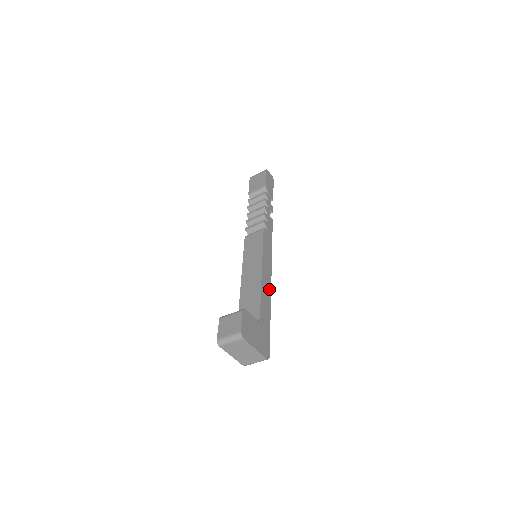
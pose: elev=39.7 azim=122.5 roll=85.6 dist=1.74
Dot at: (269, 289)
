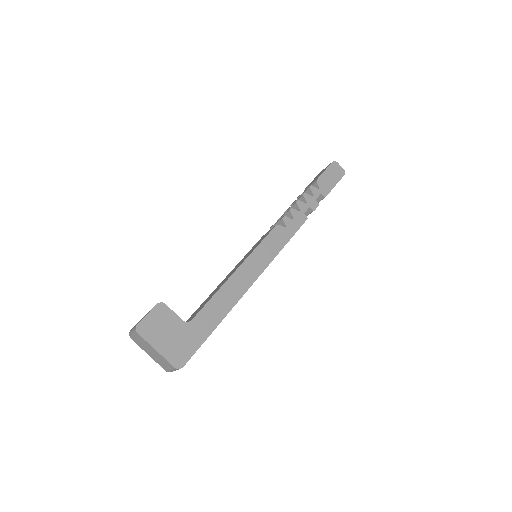
Dot at: (239, 293)
